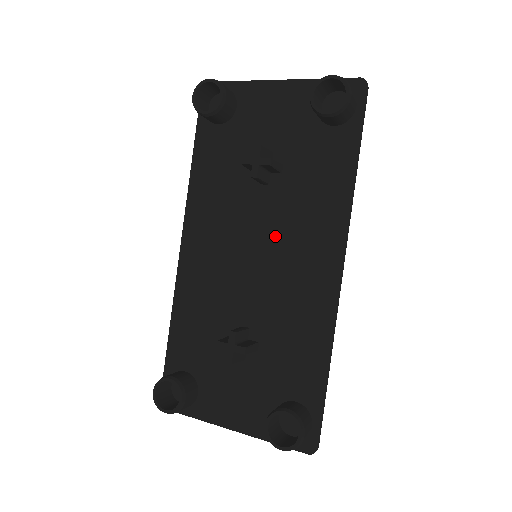
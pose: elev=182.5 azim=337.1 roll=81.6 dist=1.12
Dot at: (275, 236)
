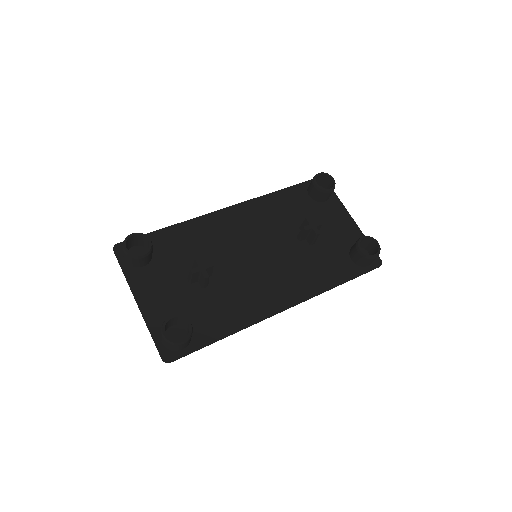
Dot at: (276, 260)
